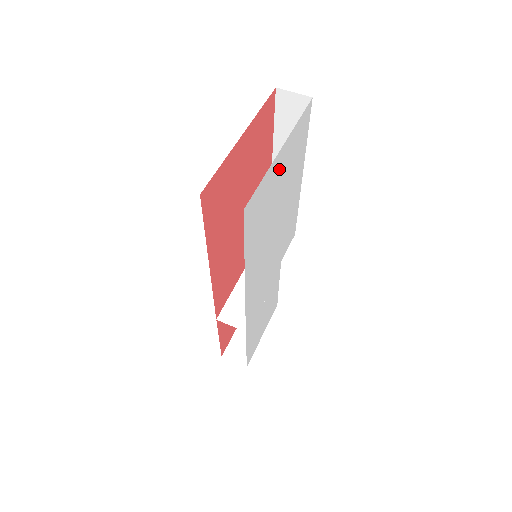
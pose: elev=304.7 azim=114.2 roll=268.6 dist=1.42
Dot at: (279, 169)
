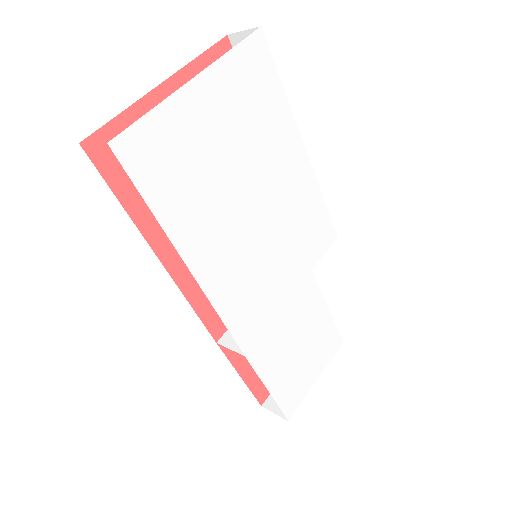
Dot at: (206, 111)
